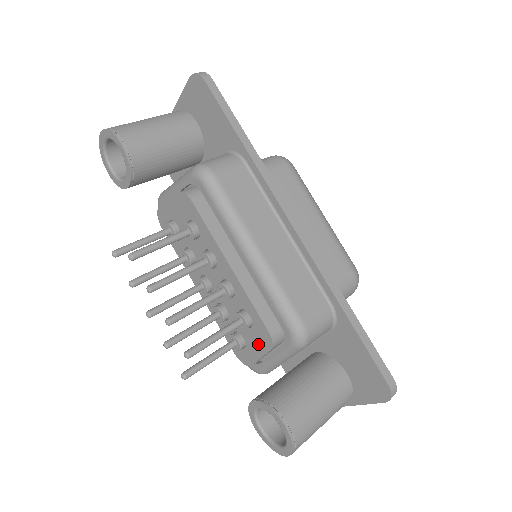
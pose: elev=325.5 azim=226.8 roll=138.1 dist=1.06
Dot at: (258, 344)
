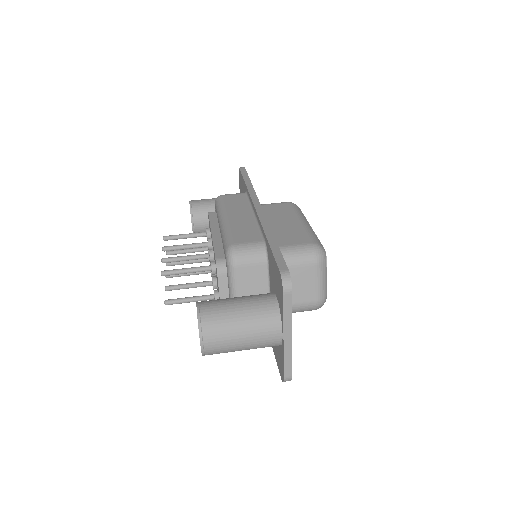
Dot at: occluded
